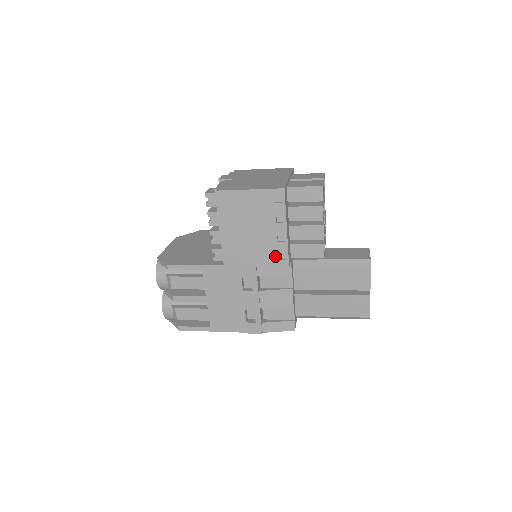
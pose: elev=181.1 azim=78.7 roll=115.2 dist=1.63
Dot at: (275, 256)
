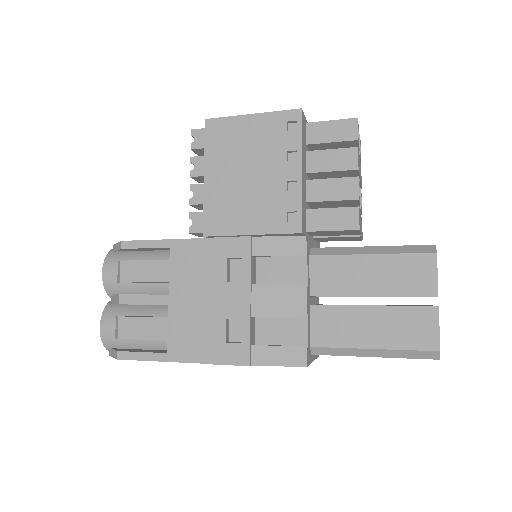
Dot at: (281, 215)
